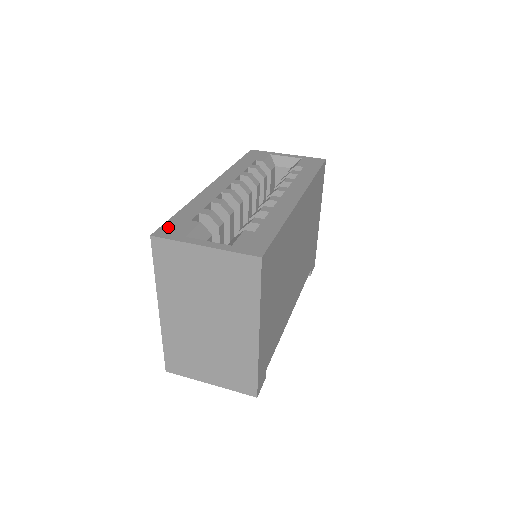
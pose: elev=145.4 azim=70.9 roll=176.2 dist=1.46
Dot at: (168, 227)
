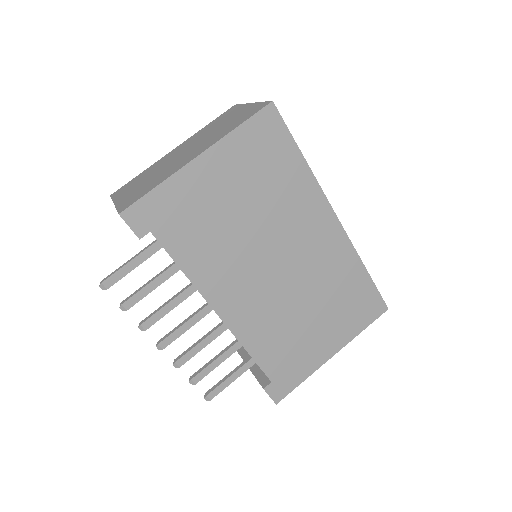
Dot at: occluded
